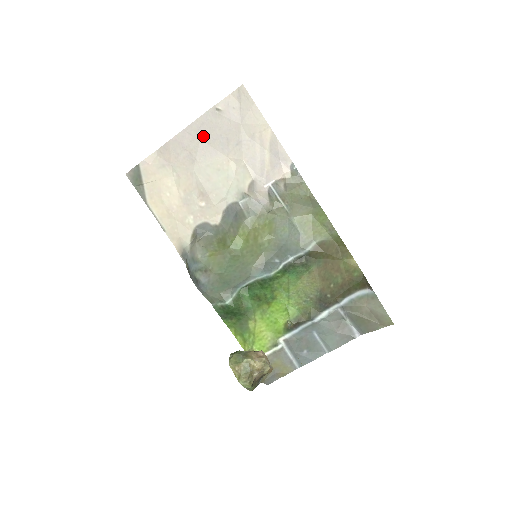
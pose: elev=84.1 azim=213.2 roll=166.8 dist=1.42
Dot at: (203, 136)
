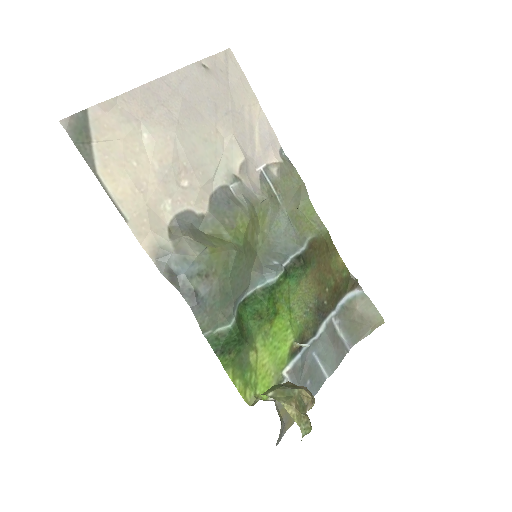
Dot at: (186, 93)
